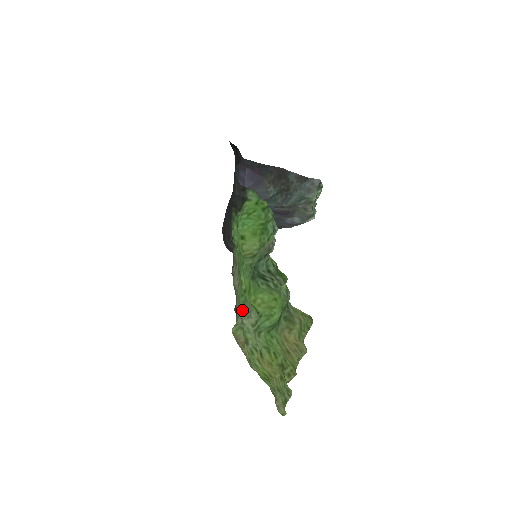
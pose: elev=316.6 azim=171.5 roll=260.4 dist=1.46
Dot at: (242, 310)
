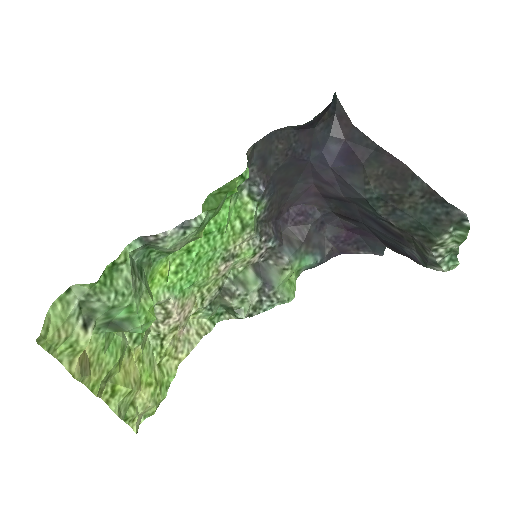
Dot at: (189, 300)
